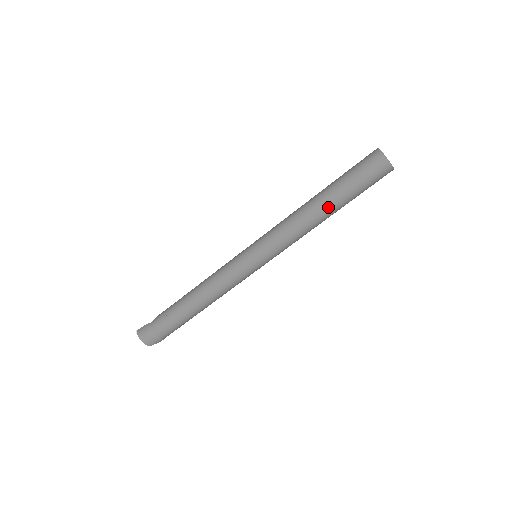
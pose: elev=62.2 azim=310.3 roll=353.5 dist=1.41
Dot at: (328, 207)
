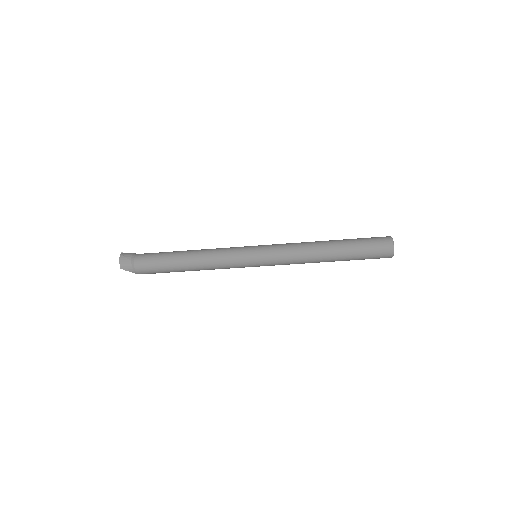
Dot at: (333, 249)
